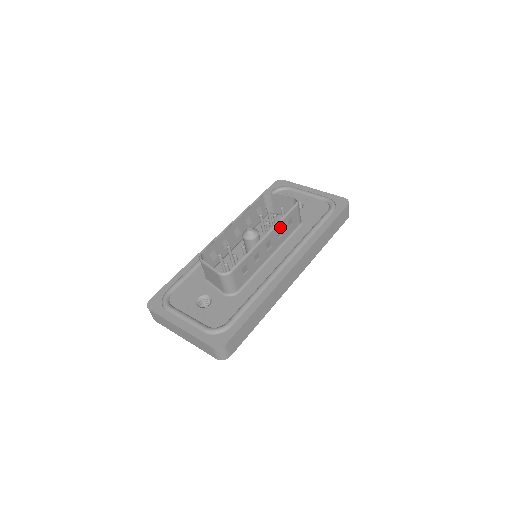
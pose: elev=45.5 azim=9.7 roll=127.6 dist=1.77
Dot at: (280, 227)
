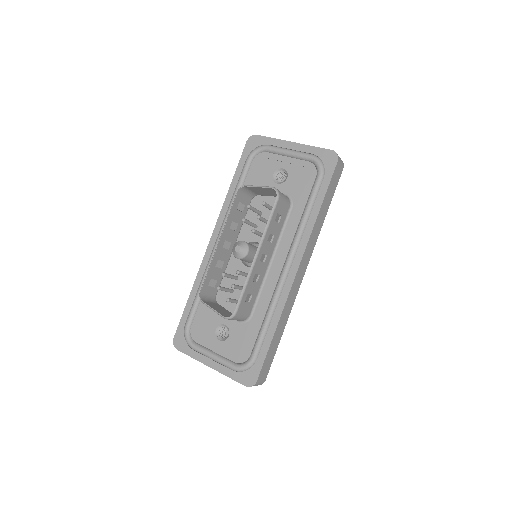
Dot at: (268, 234)
